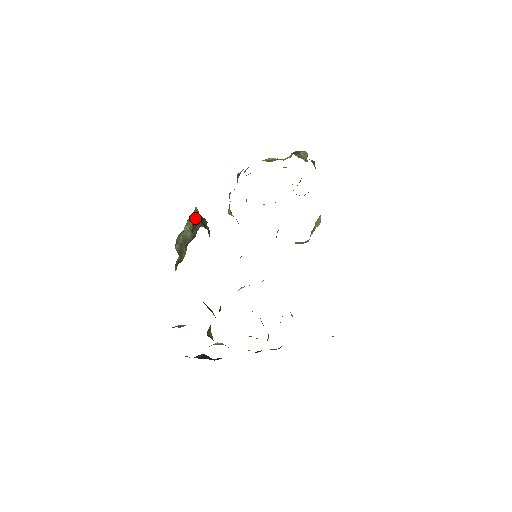
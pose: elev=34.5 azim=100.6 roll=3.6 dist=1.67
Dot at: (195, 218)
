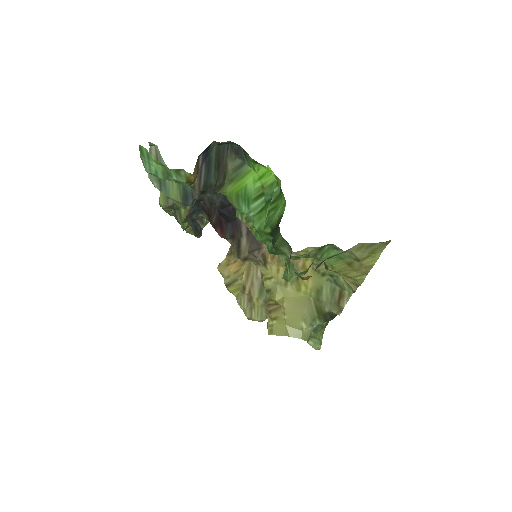
Dot at: occluded
